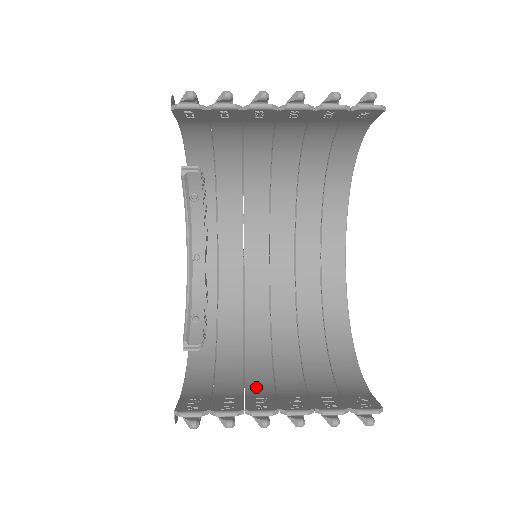
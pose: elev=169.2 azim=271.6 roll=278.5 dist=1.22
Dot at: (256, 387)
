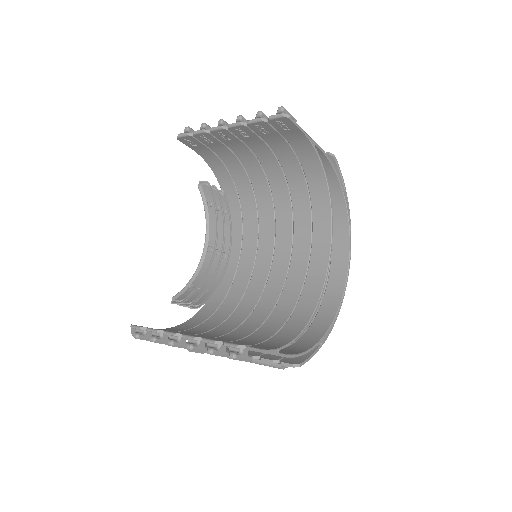
Dot at: (200, 336)
